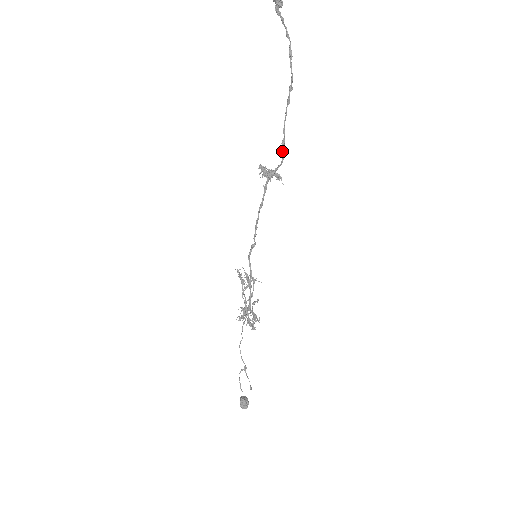
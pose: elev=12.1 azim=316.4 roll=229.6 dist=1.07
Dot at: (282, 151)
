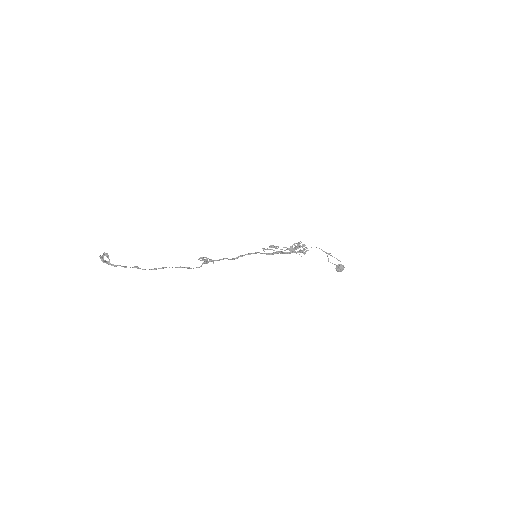
Dot at: occluded
